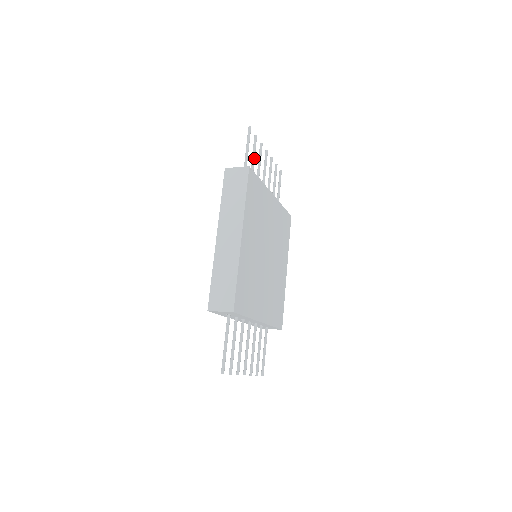
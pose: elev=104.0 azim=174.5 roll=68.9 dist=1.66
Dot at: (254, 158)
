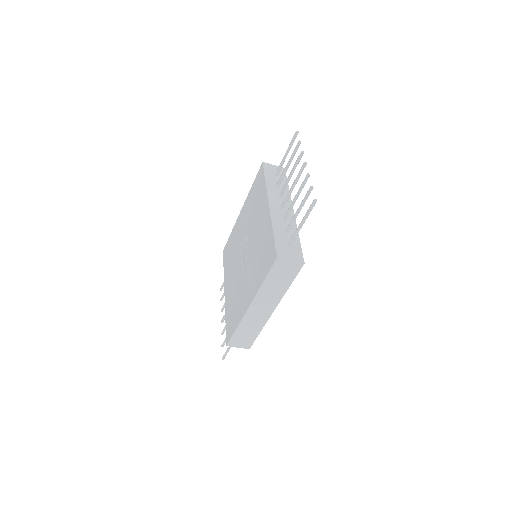
Dot at: occluded
